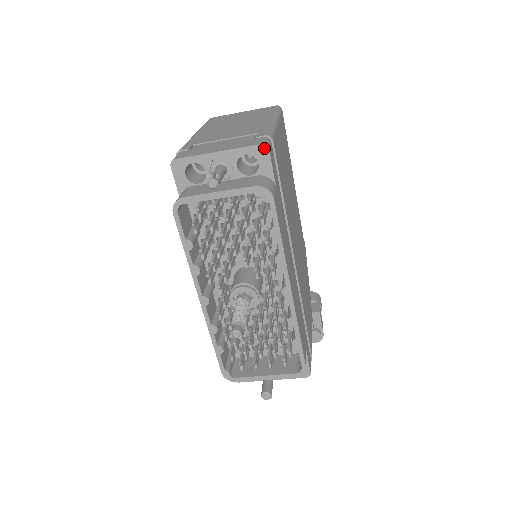
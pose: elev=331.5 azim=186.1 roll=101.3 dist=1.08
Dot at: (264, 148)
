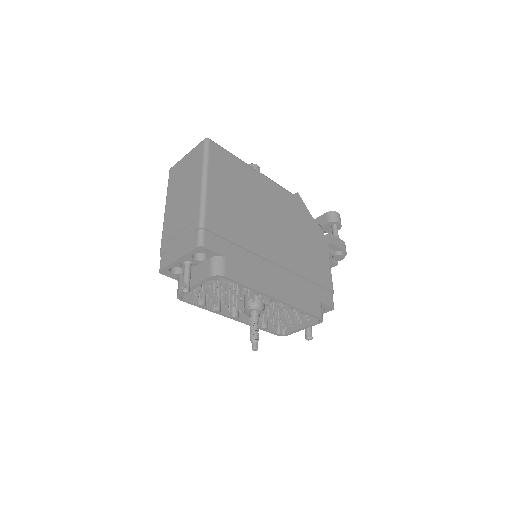
Dot at: (200, 248)
